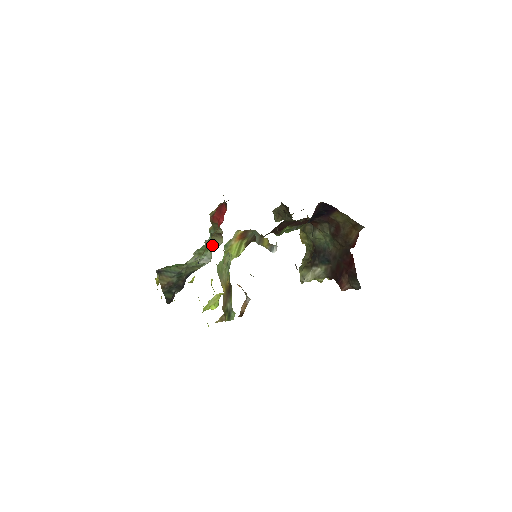
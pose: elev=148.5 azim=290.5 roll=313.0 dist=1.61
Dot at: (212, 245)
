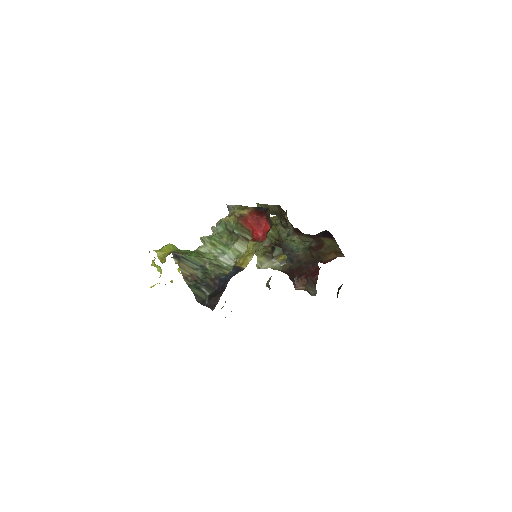
Dot at: (237, 247)
